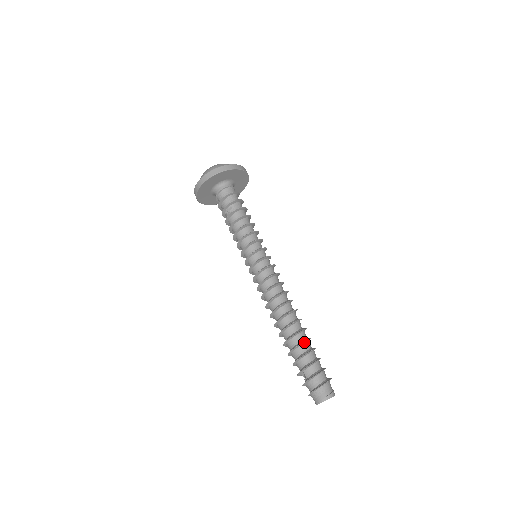
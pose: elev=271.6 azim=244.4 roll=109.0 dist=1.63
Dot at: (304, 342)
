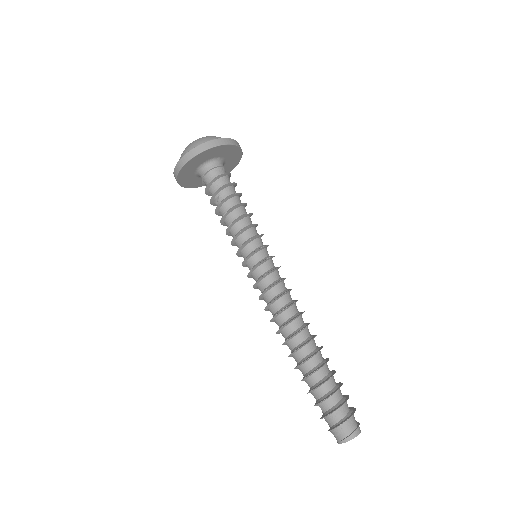
Dot at: (316, 371)
